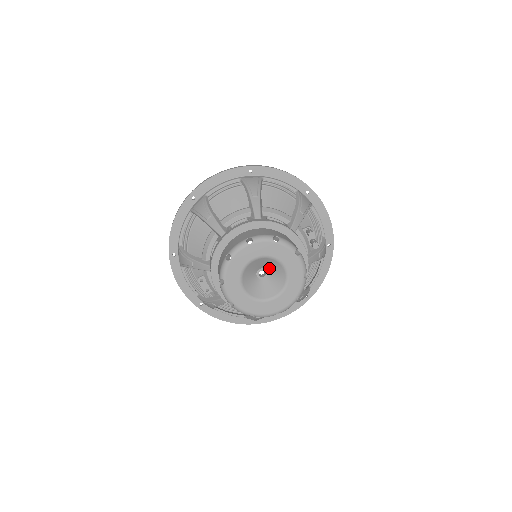
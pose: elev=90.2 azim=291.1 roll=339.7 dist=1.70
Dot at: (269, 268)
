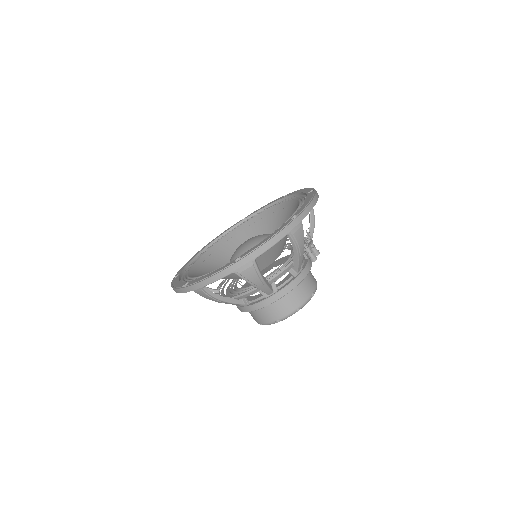
Dot at: occluded
